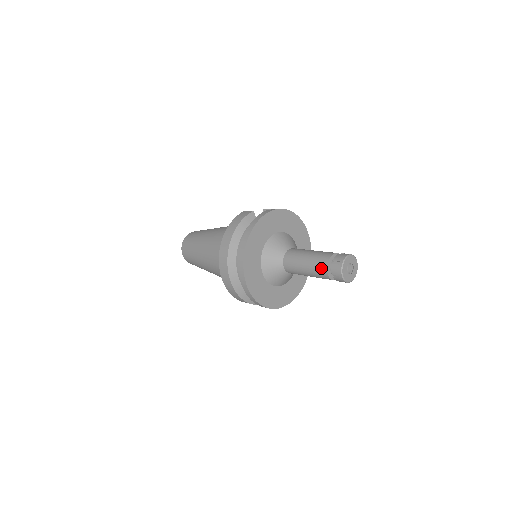
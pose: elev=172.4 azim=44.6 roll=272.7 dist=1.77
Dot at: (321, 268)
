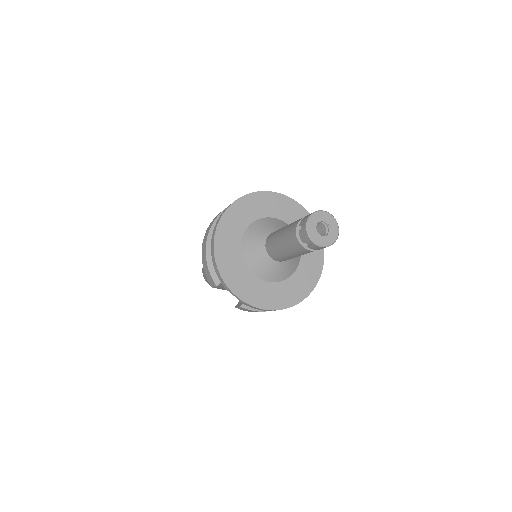
Dot at: (294, 223)
